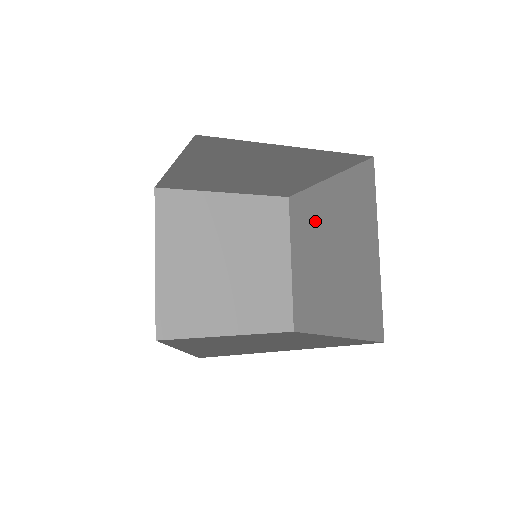
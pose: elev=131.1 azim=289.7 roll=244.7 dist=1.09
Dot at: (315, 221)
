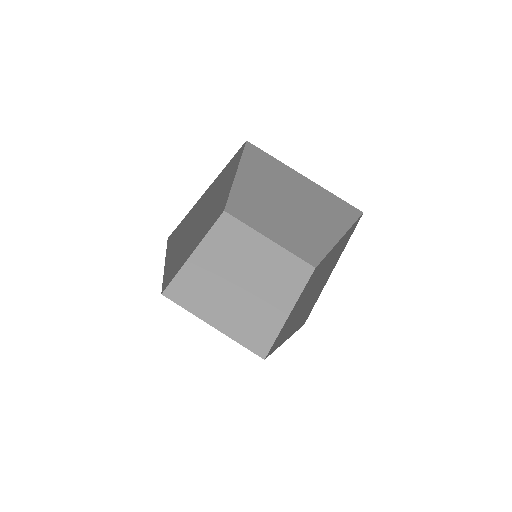
Dot at: (318, 272)
